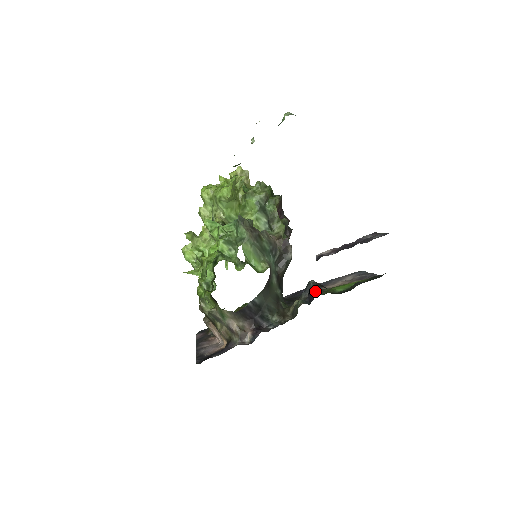
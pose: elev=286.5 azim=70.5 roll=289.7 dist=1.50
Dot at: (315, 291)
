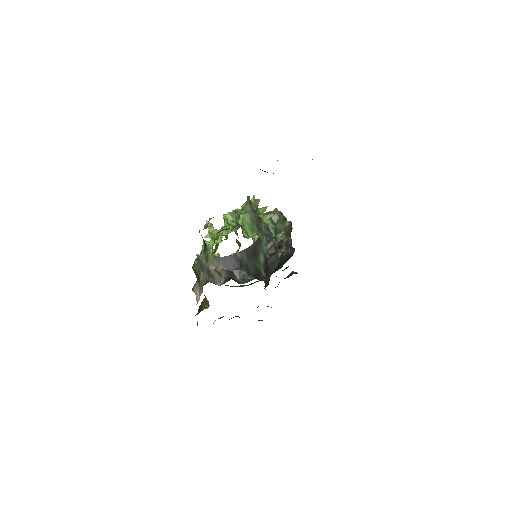
Dot at: occluded
